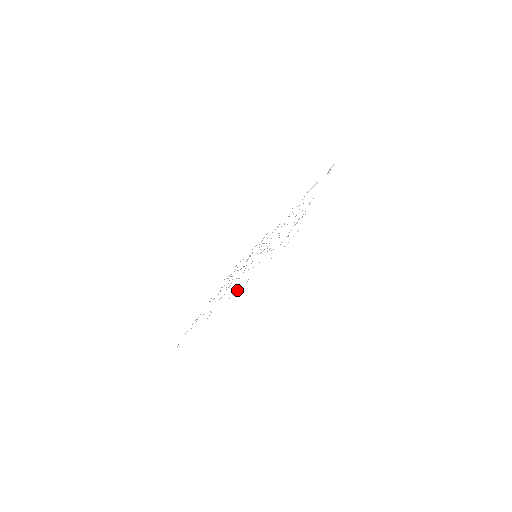
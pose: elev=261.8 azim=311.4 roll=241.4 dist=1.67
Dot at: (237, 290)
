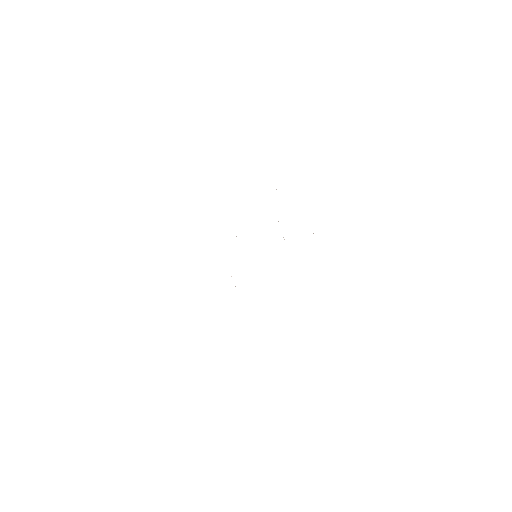
Dot at: occluded
